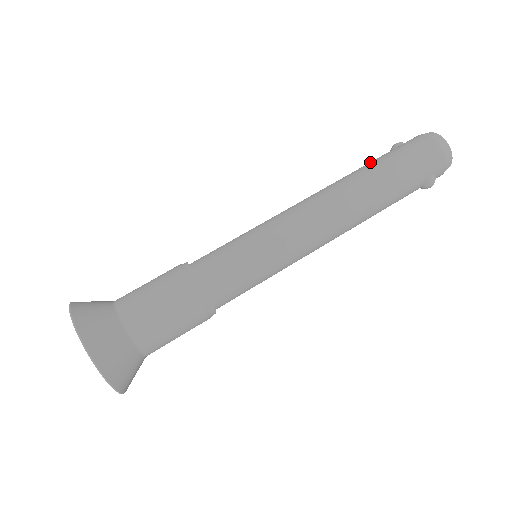
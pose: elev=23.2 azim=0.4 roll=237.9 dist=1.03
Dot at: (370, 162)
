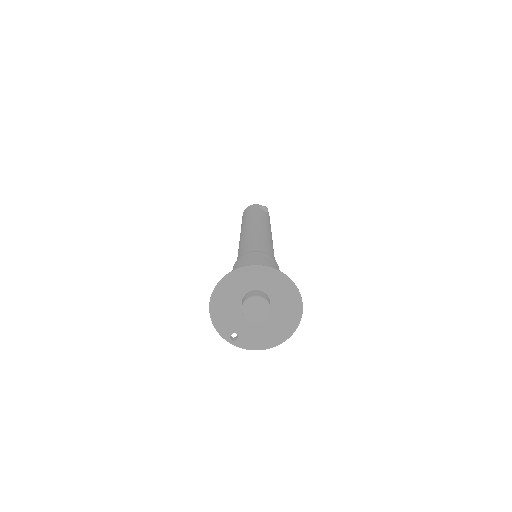
Dot at: occluded
